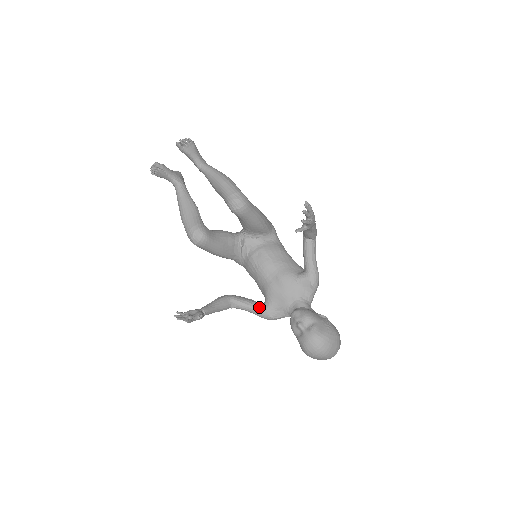
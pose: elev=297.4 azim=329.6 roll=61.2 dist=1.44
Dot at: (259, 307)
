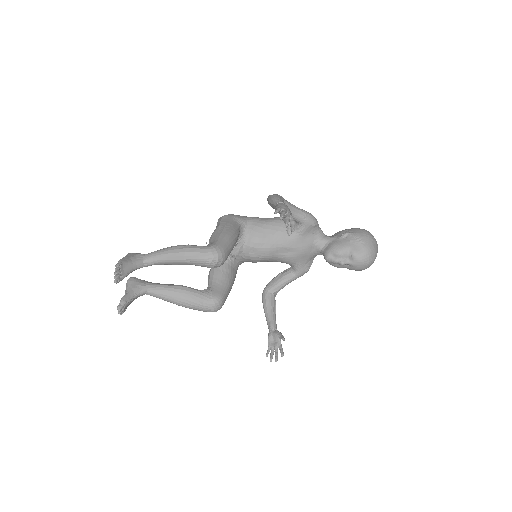
Dot at: (293, 275)
